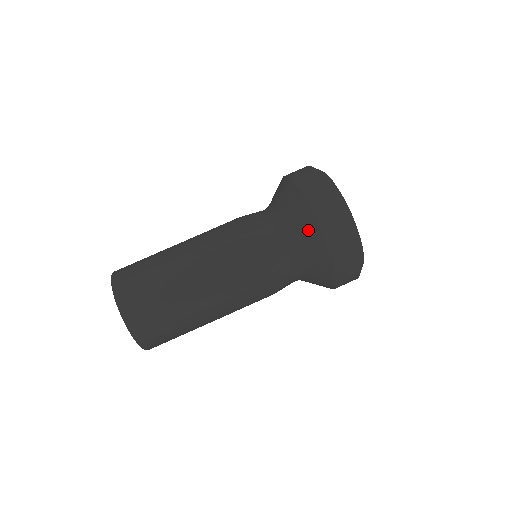
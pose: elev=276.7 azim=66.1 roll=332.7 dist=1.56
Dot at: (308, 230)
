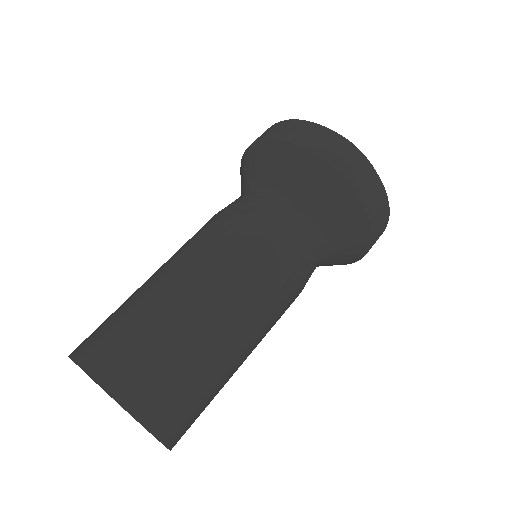
Dot at: (279, 156)
